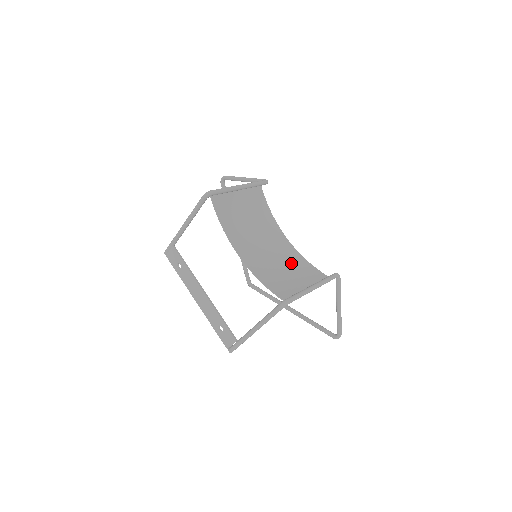
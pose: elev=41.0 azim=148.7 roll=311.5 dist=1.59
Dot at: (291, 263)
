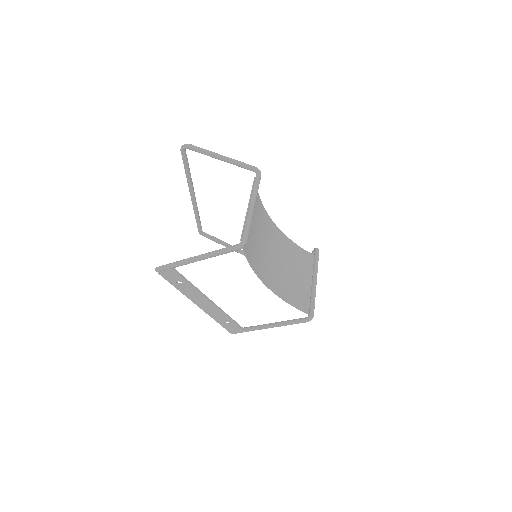
Dot at: (287, 256)
